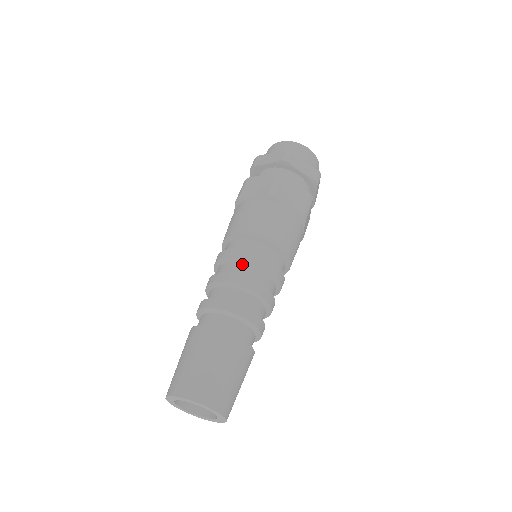
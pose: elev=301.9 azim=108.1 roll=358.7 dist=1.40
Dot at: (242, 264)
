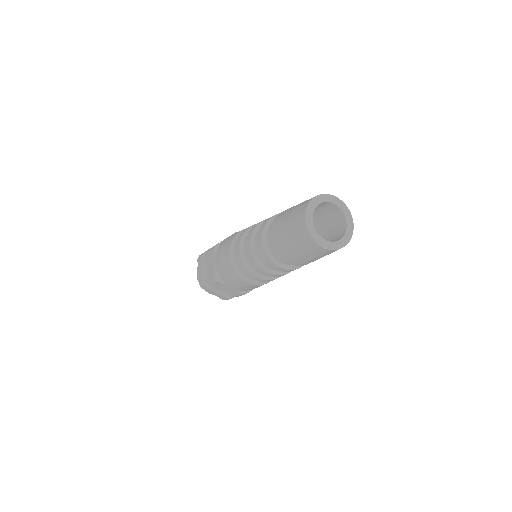
Dot at: occluded
